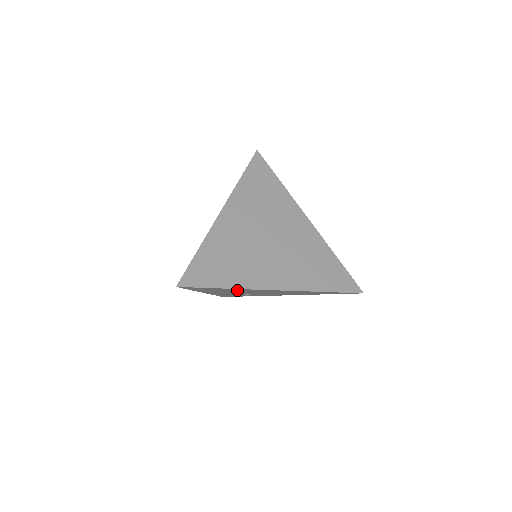
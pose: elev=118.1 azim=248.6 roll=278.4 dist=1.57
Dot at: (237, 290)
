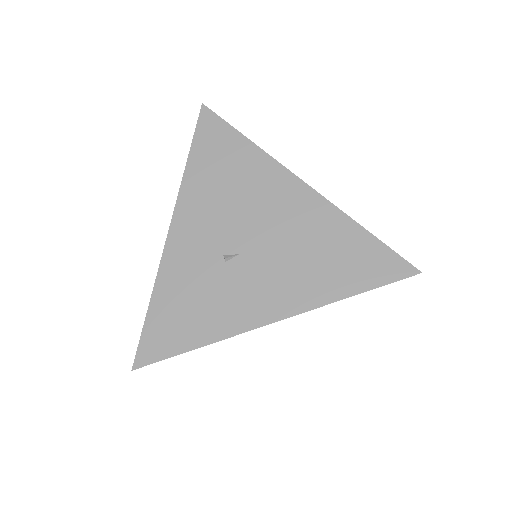
Dot at: (246, 176)
